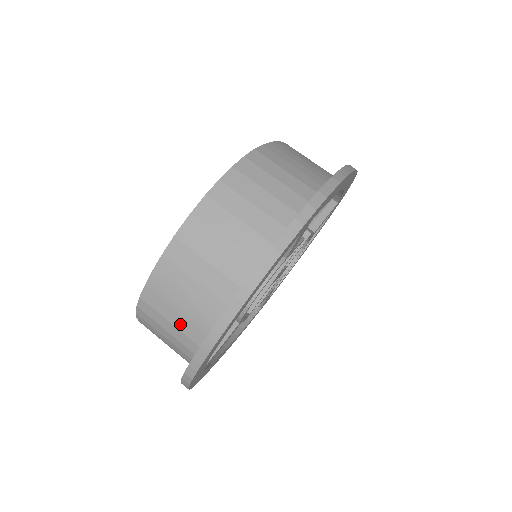
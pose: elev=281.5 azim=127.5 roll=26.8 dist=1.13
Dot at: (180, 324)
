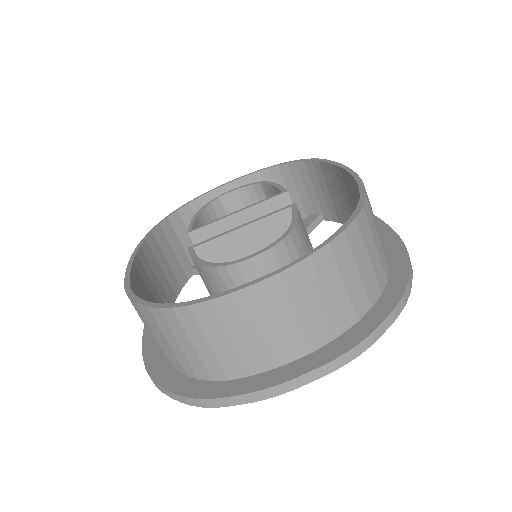
Dot at: (221, 351)
